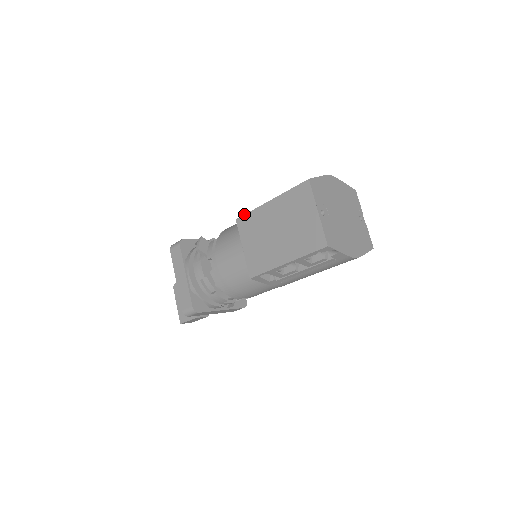
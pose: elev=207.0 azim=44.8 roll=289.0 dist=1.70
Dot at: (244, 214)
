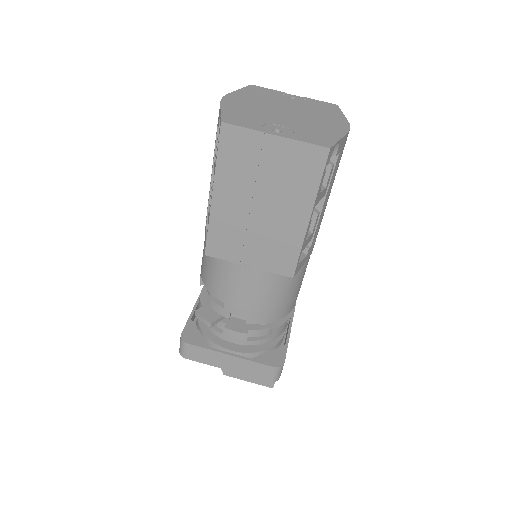
Dot at: occluded
